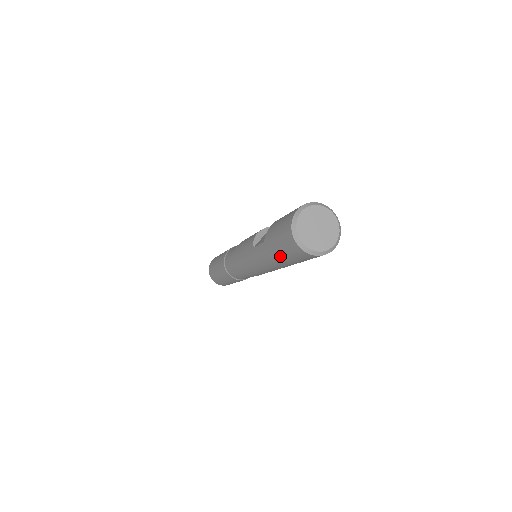
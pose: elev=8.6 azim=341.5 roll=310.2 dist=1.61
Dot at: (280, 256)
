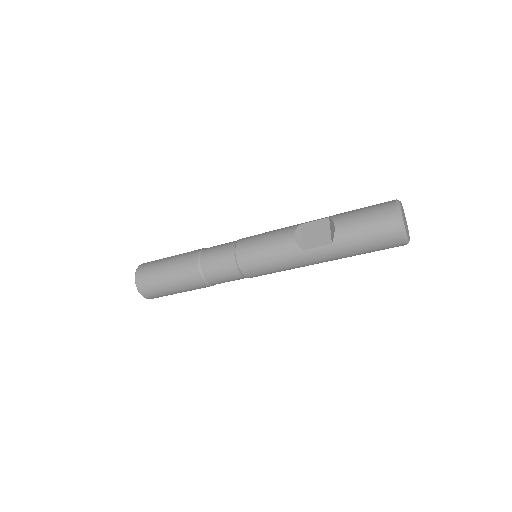
Dot at: (359, 252)
